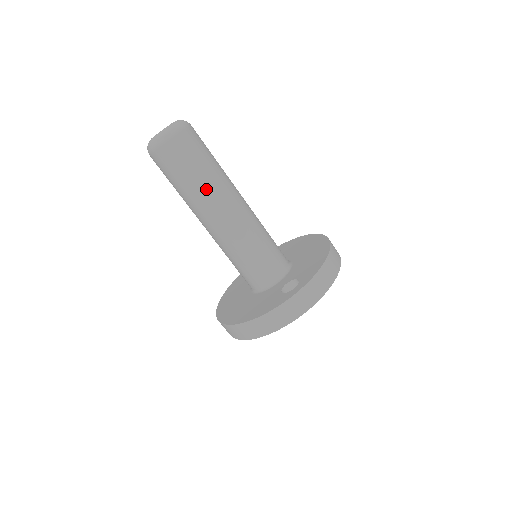
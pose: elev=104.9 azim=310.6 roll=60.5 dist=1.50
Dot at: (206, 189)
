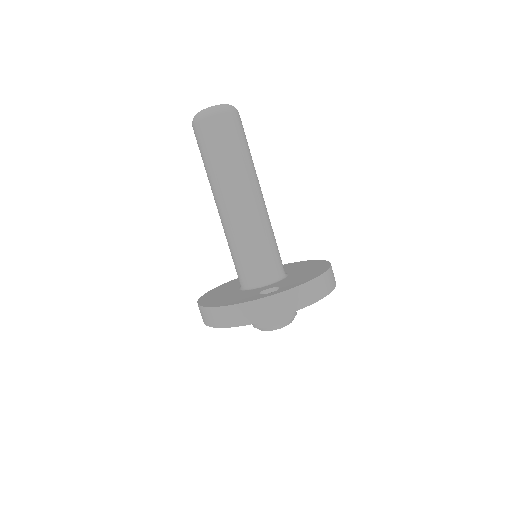
Dot at: (228, 172)
